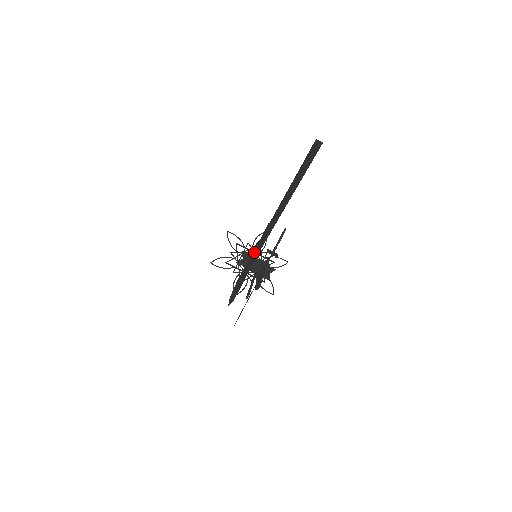
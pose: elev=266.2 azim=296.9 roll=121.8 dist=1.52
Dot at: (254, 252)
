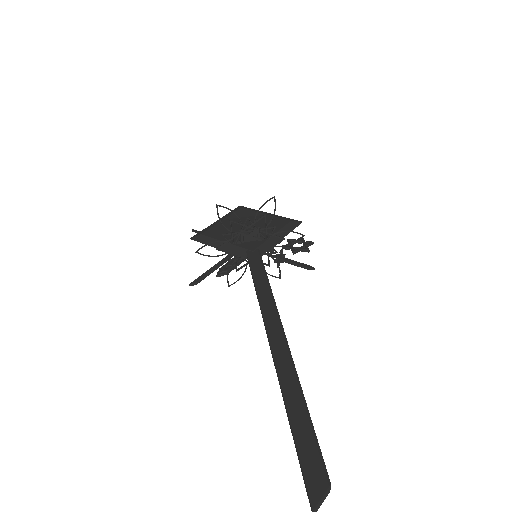
Dot at: (250, 266)
